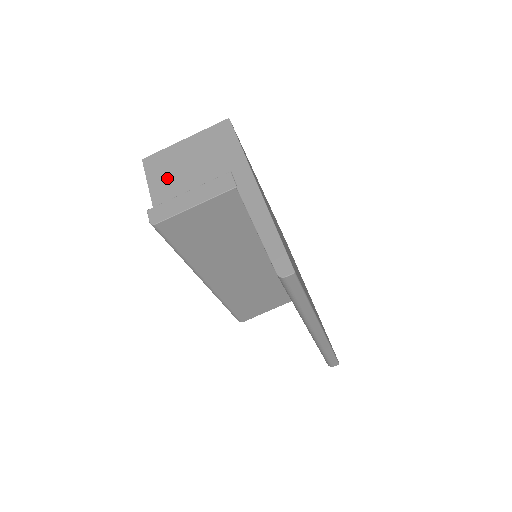
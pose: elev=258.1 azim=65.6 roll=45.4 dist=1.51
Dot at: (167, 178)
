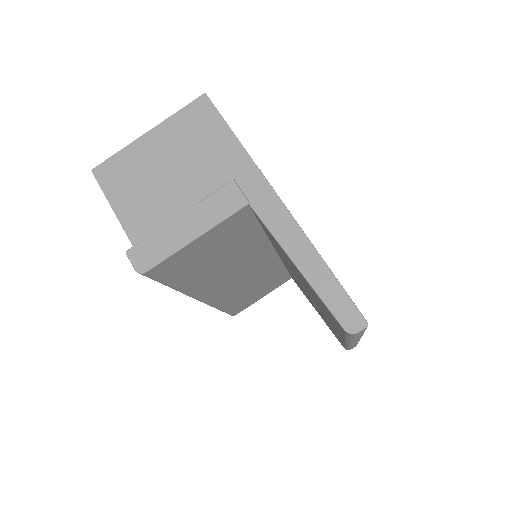
Dot at: (140, 197)
